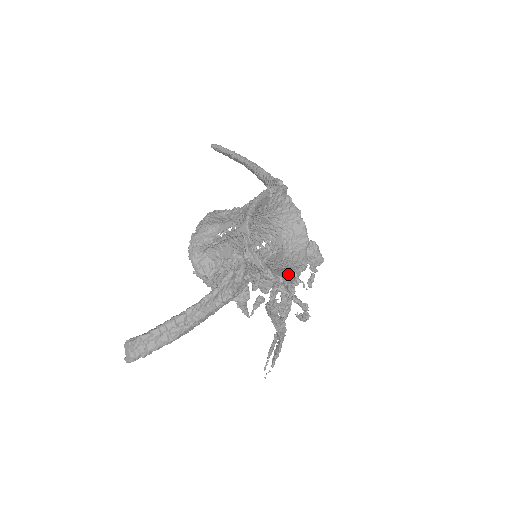
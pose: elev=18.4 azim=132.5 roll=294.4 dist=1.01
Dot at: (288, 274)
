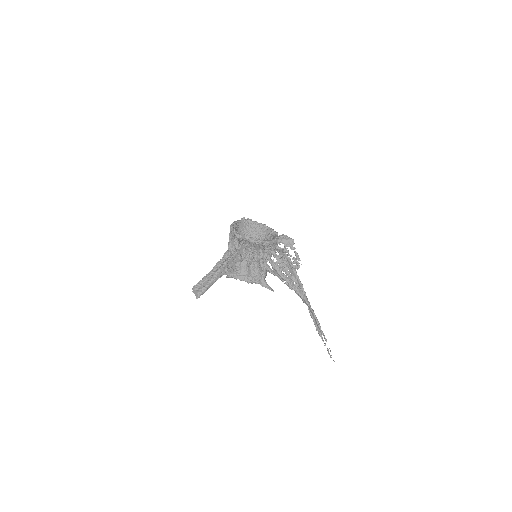
Dot at: occluded
